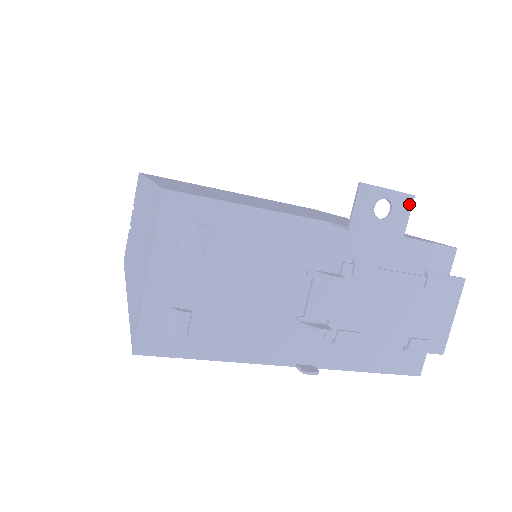
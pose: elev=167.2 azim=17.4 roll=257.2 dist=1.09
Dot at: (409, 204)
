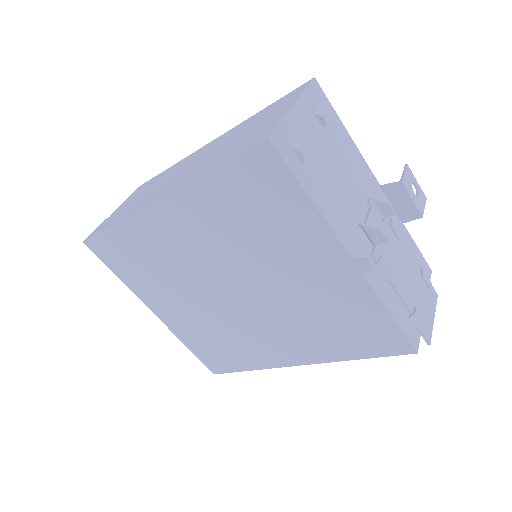
Dot at: (425, 200)
